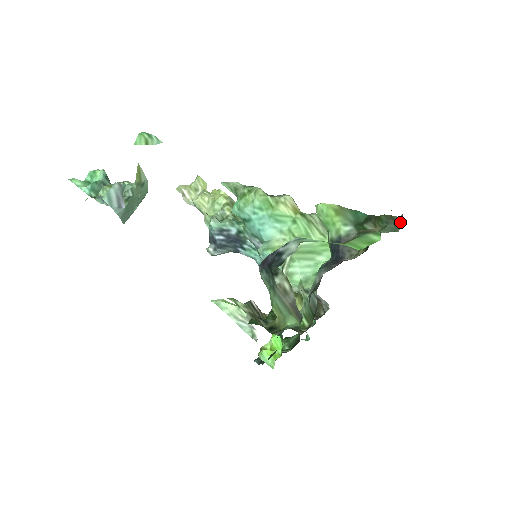
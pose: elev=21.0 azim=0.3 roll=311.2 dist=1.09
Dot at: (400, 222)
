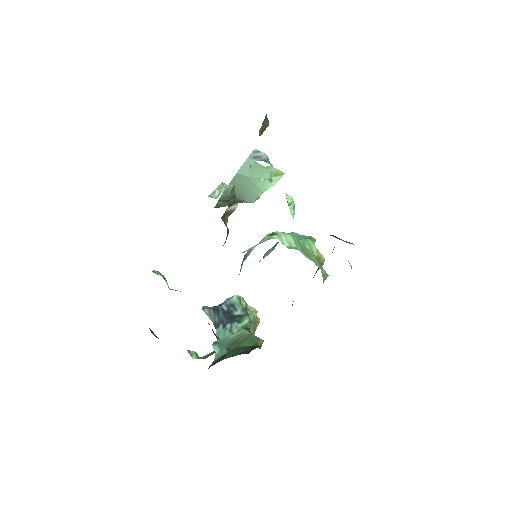
Dot at: occluded
